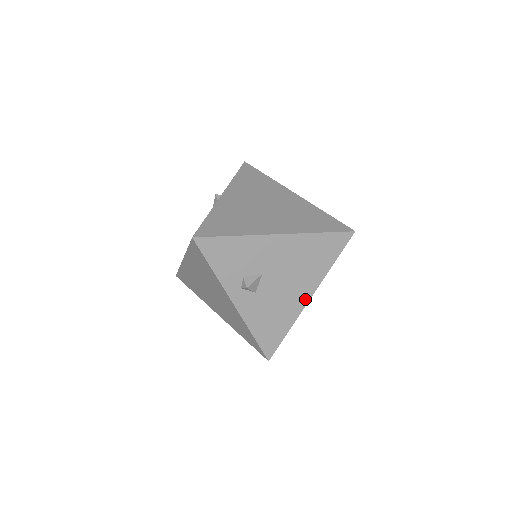
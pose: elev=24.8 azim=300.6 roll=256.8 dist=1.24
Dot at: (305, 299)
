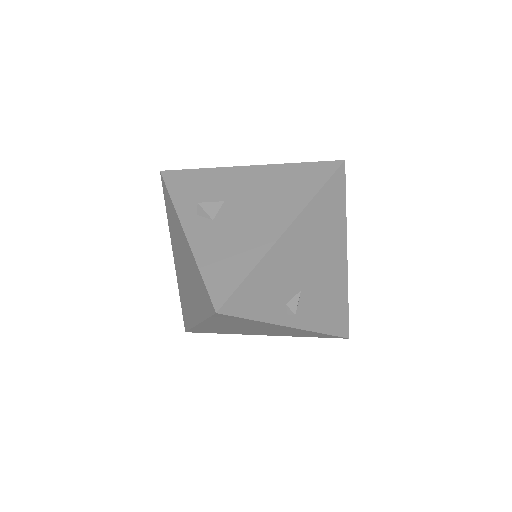
Dot at: (278, 231)
